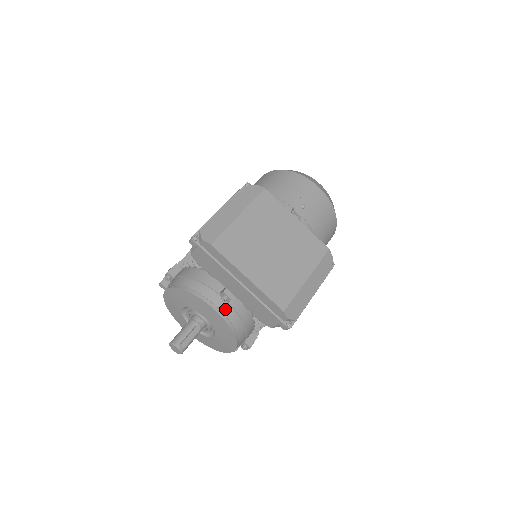
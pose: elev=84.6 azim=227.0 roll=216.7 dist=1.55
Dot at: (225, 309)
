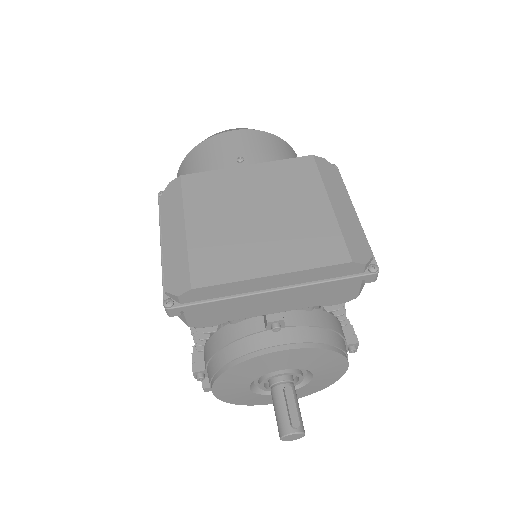
Dot at: (290, 337)
